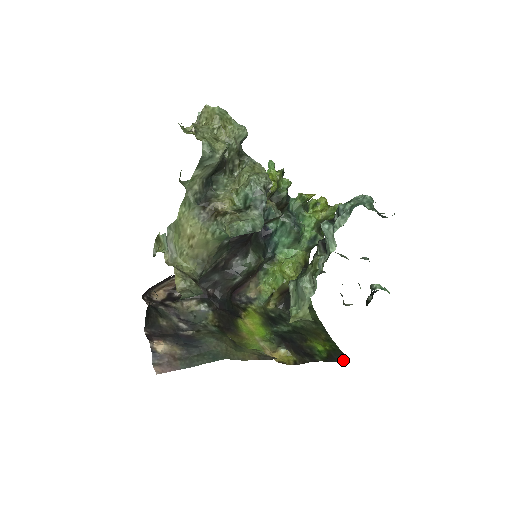
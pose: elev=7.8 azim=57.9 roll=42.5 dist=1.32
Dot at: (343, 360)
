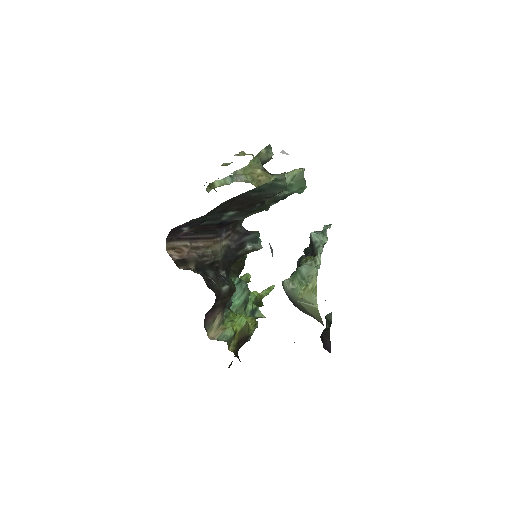
Dot at: occluded
